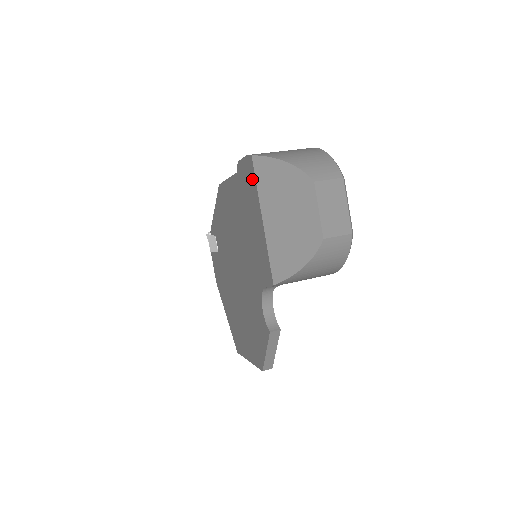
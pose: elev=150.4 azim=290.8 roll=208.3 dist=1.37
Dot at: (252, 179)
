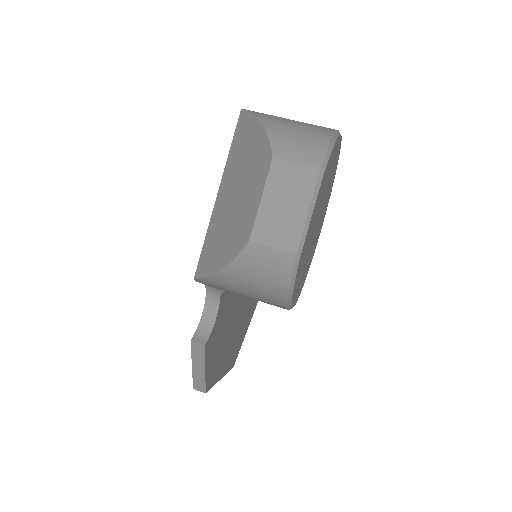
Dot at: occluded
